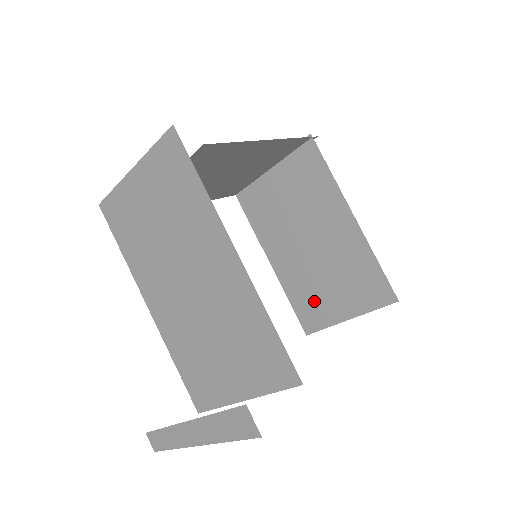
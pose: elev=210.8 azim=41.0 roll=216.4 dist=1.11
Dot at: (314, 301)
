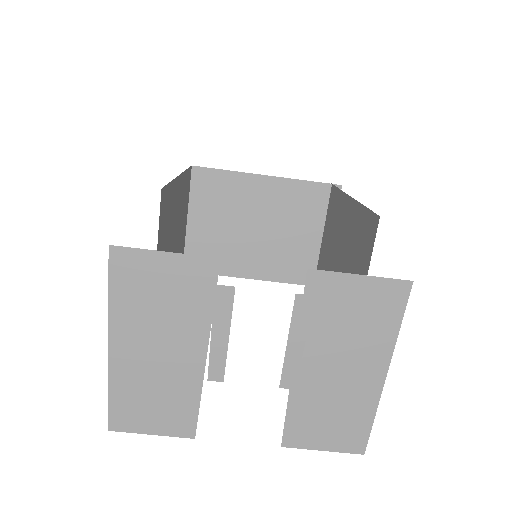
Dot at: occluded
